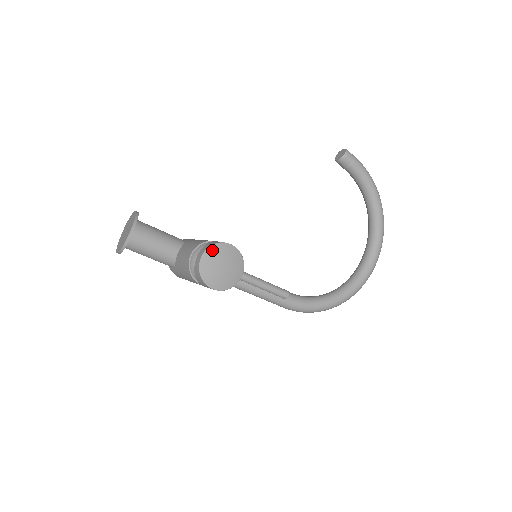
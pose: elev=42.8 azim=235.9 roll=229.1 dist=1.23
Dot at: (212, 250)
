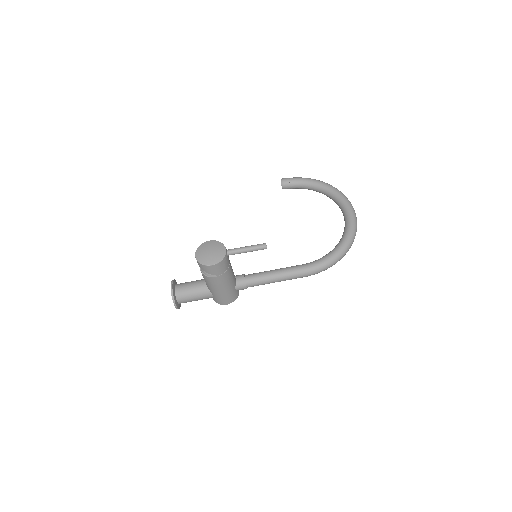
Dot at: (199, 249)
